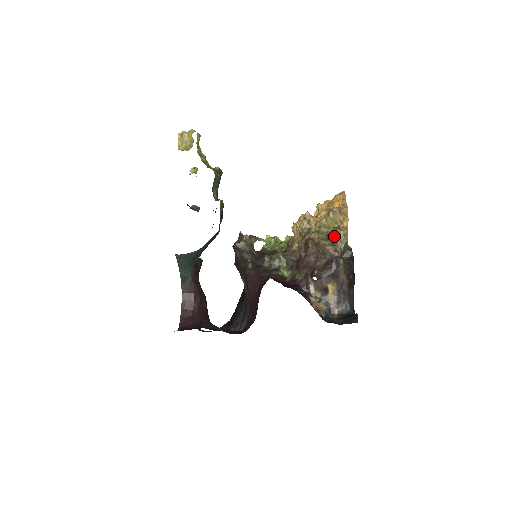
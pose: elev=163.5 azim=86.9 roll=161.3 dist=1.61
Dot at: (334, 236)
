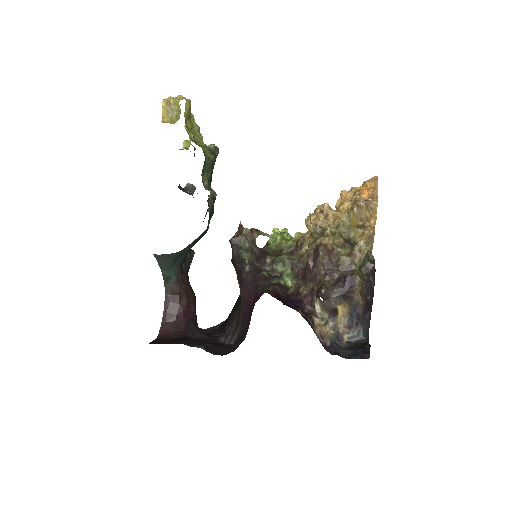
Dot at: (356, 237)
